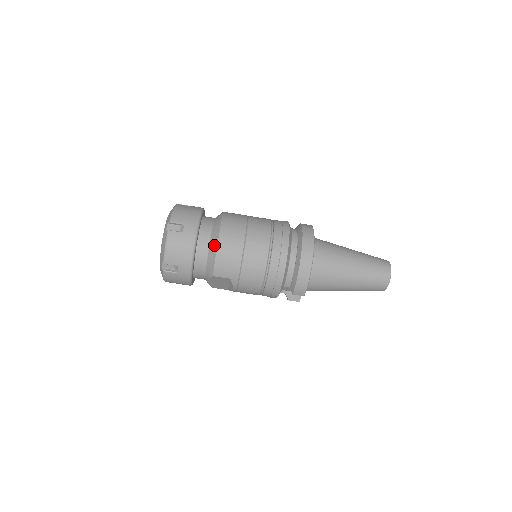
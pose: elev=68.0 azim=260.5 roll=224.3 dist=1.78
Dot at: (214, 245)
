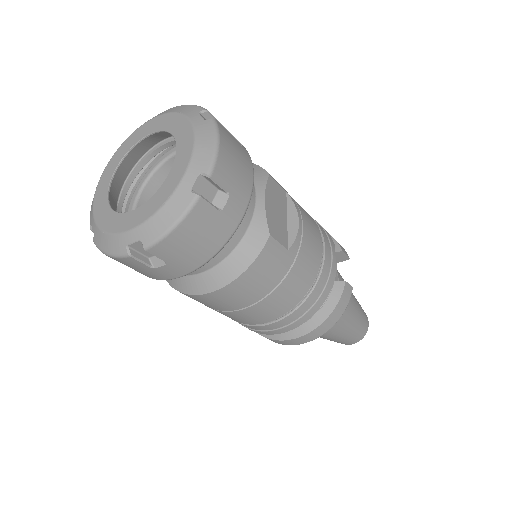
Dot at: (190, 288)
